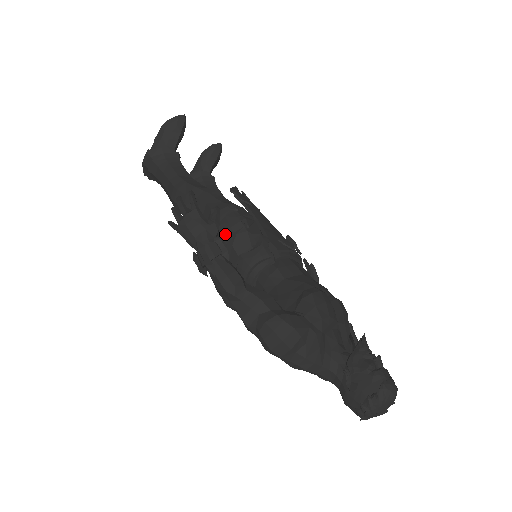
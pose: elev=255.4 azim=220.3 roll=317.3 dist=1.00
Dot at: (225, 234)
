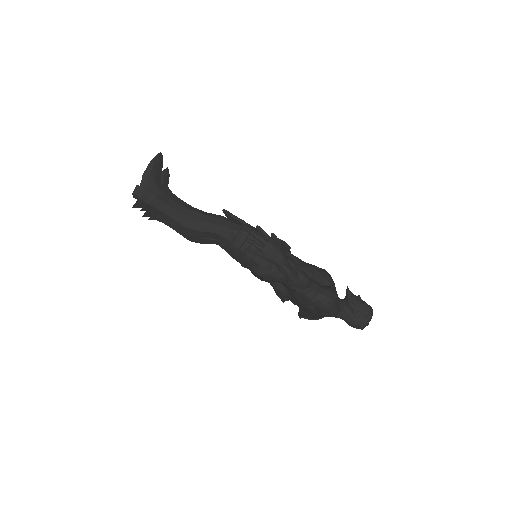
Dot at: occluded
